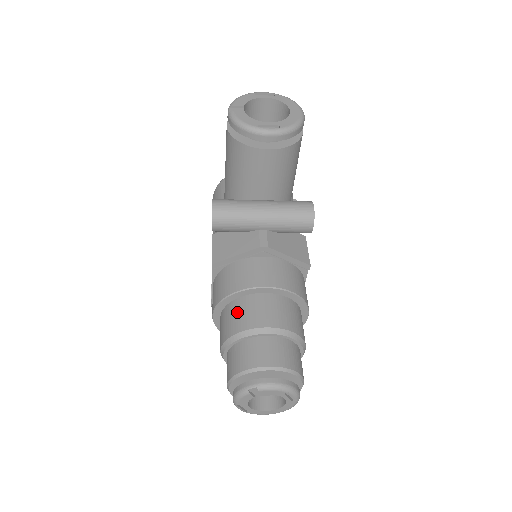
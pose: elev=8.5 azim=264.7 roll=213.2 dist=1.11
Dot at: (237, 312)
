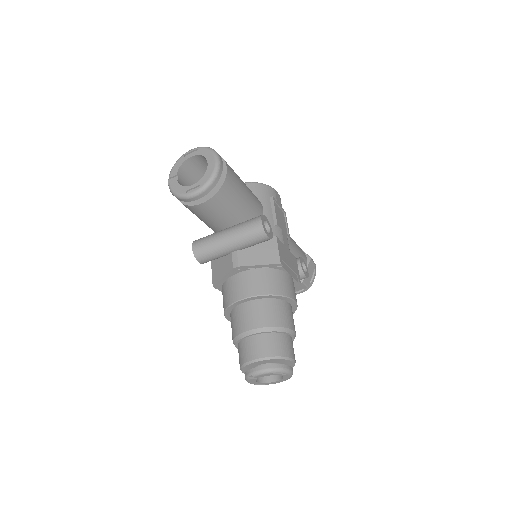
Dot at: (233, 321)
